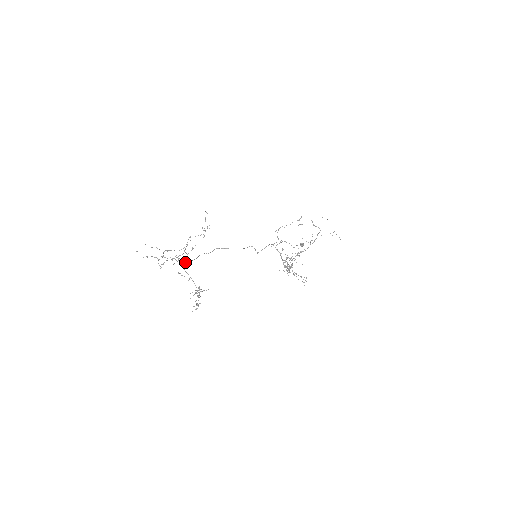
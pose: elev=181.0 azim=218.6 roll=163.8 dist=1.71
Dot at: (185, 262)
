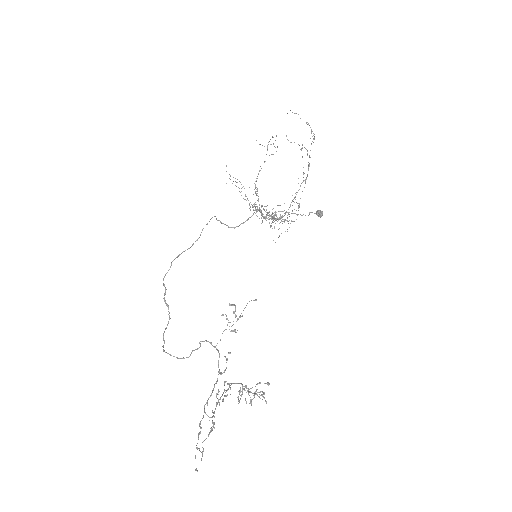
Dot at: (224, 382)
